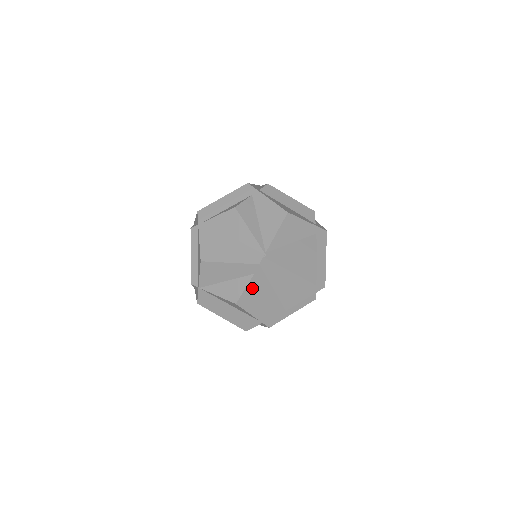
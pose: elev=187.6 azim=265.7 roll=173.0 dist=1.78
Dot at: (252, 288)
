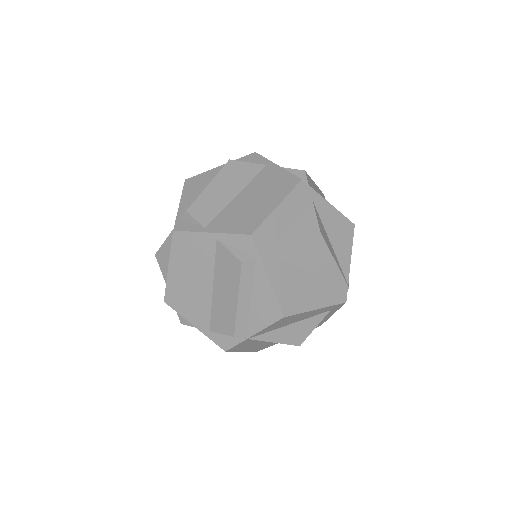
Dot at: occluded
